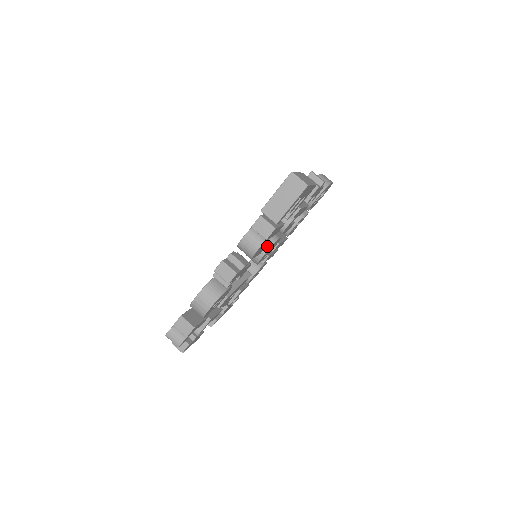
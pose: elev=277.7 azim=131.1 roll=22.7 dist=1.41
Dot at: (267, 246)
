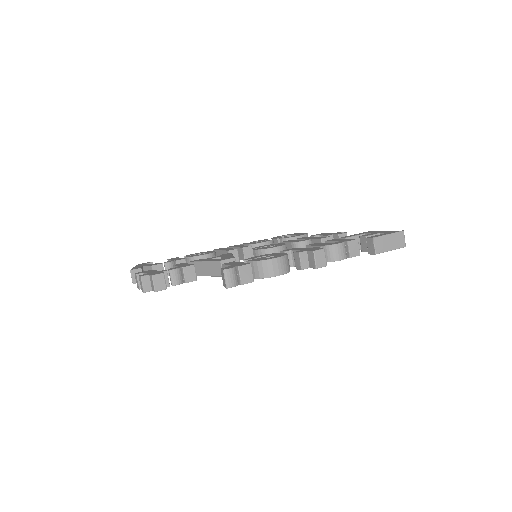
Dot at: occluded
